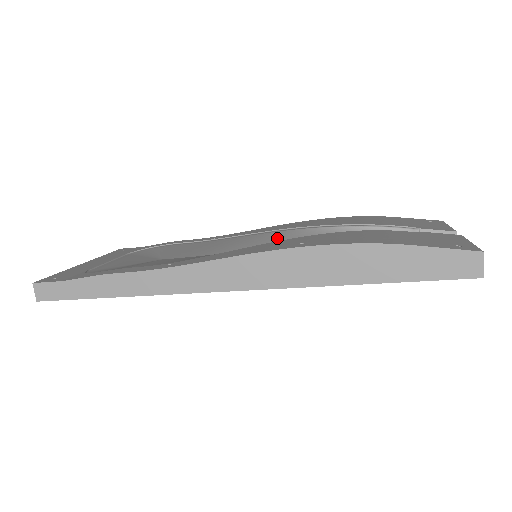
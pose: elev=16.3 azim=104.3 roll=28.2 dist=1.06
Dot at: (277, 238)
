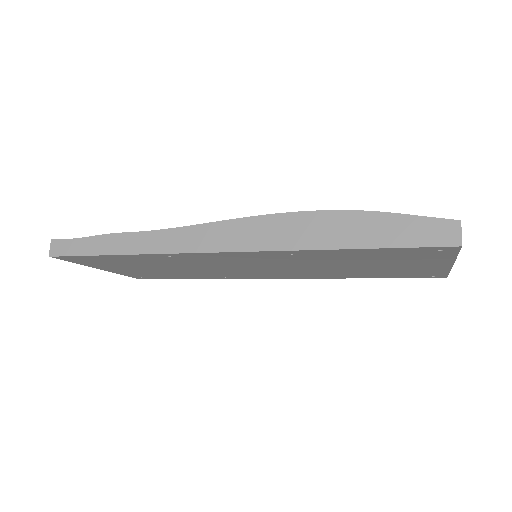
Dot at: occluded
